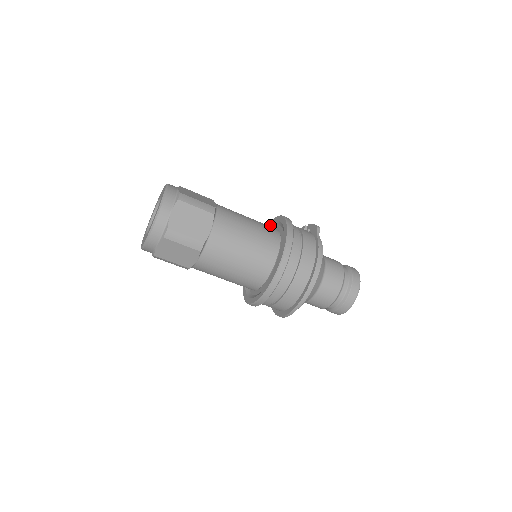
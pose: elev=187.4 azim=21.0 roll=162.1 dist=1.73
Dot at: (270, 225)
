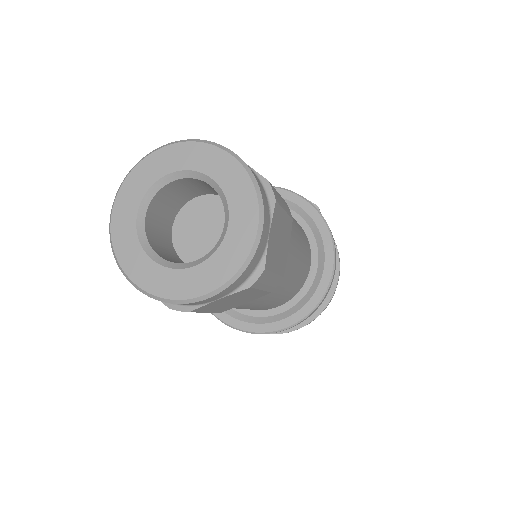
Dot at: occluded
